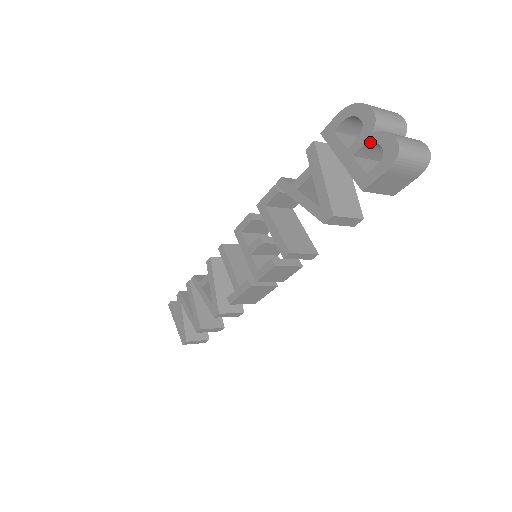
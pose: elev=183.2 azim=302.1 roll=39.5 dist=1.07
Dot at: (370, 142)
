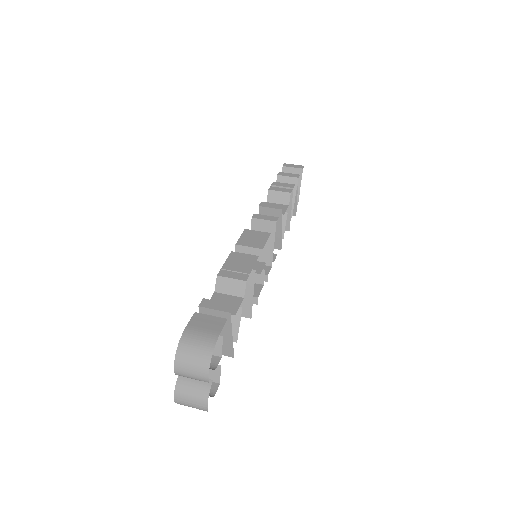
Dot at: occluded
